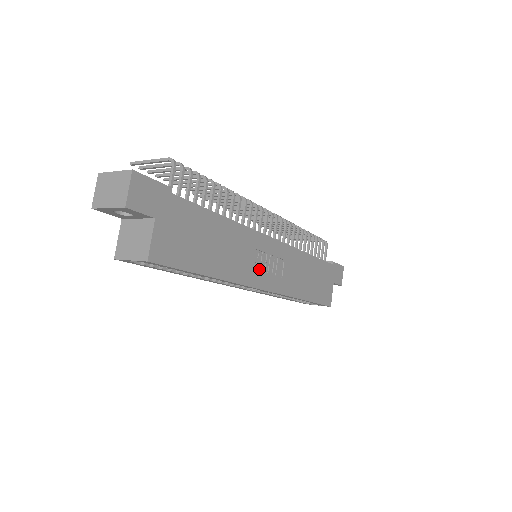
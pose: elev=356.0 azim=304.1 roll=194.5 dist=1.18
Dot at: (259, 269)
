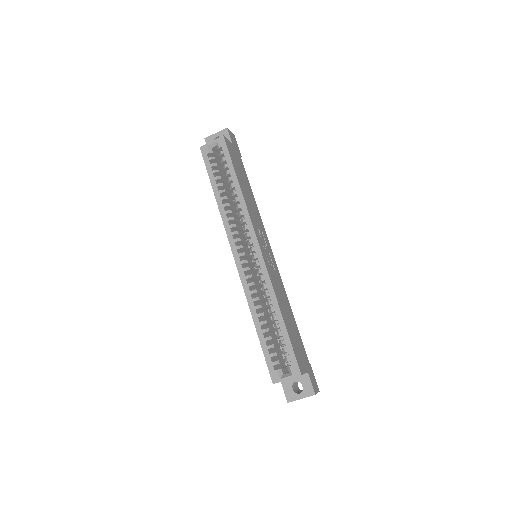
Dot at: (260, 238)
